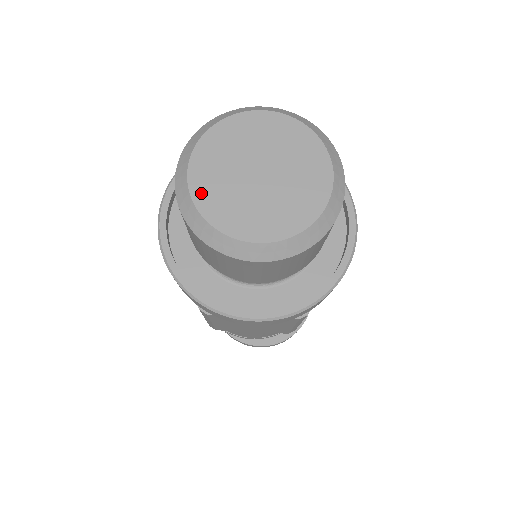
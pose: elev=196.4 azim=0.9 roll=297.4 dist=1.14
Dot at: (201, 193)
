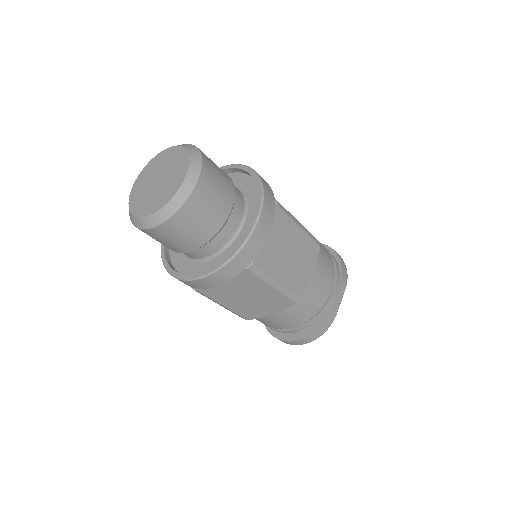
Dot at: (140, 177)
